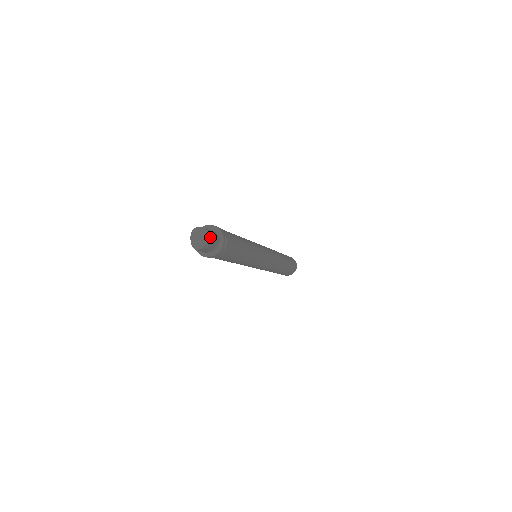
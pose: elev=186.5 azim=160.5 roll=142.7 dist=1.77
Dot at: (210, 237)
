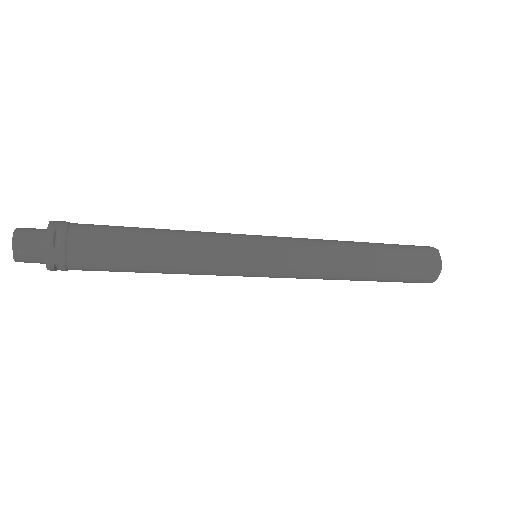
Dot at: (13, 235)
